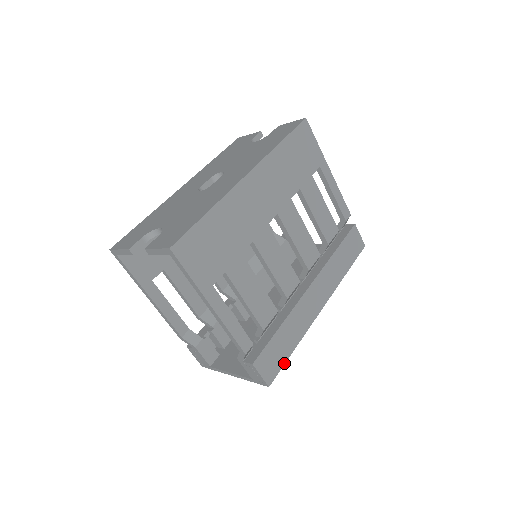
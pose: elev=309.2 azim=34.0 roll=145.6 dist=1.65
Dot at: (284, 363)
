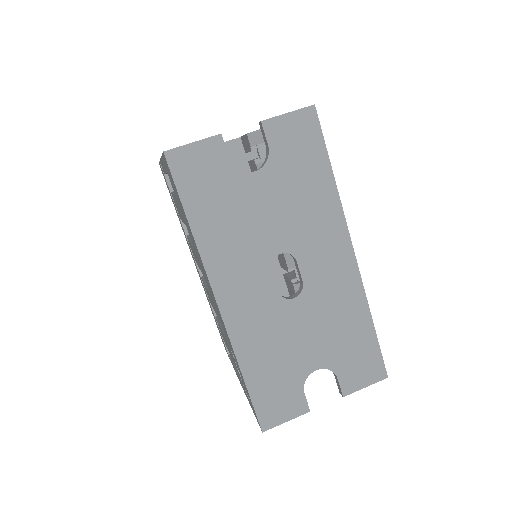
Dot at: occluded
